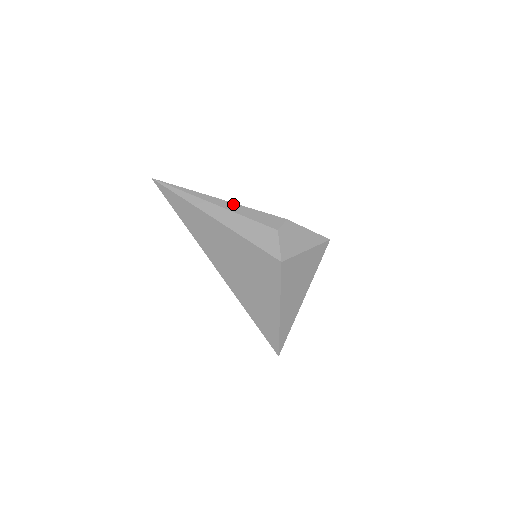
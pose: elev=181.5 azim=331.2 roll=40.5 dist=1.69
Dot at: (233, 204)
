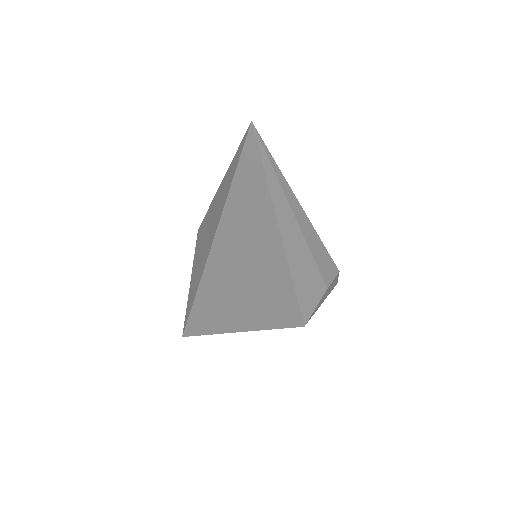
Dot at: (313, 230)
